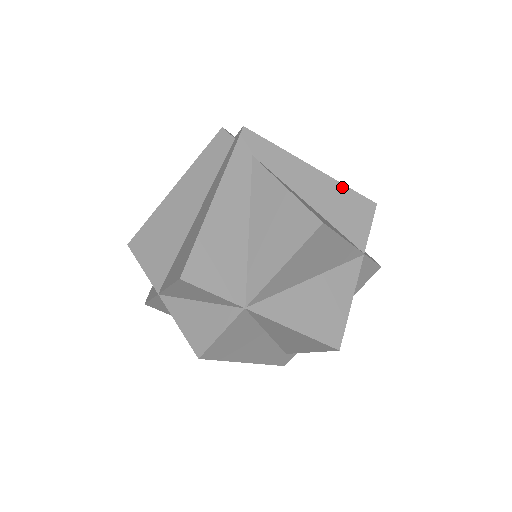
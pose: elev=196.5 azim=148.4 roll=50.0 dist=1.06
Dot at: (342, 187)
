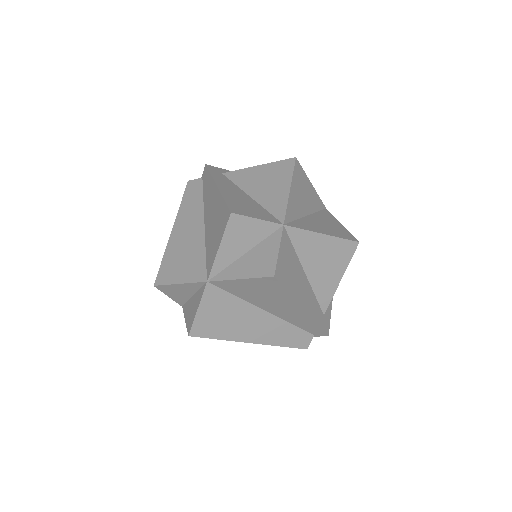
Dot at: occluded
